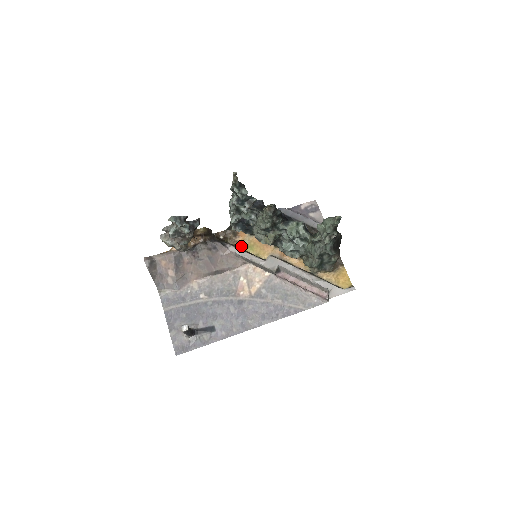
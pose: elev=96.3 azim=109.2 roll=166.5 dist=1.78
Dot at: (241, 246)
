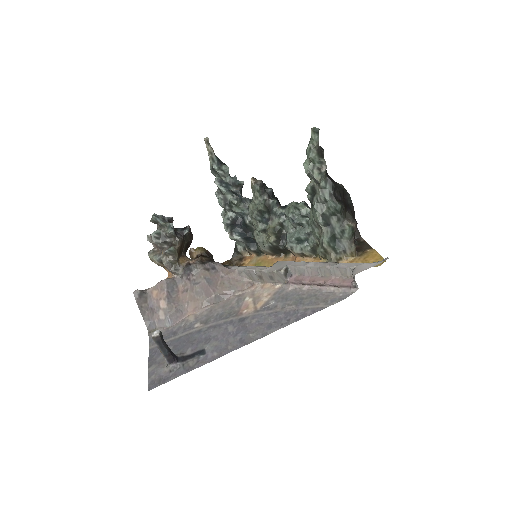
Dot at: occluded
